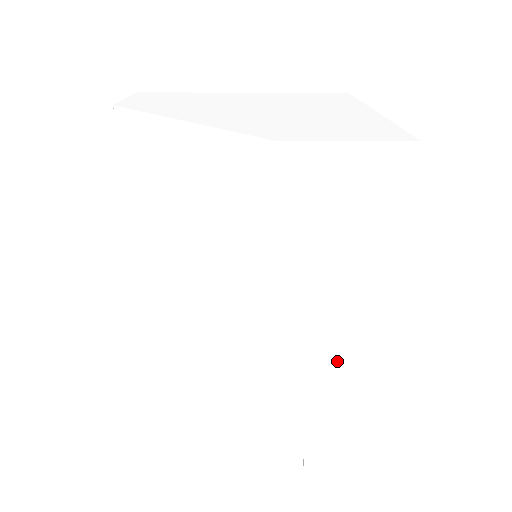
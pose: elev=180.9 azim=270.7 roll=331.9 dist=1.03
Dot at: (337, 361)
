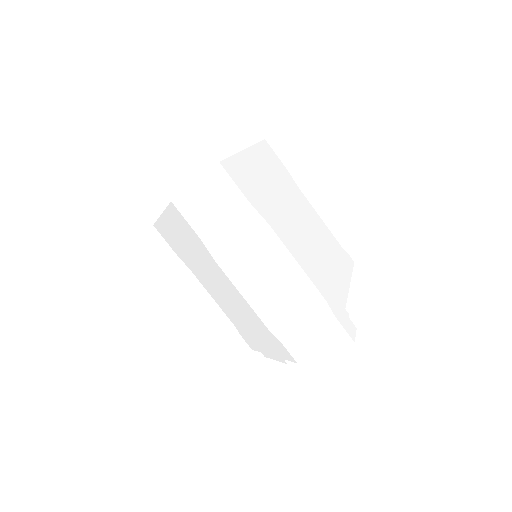
Dot at: (284, 284)
